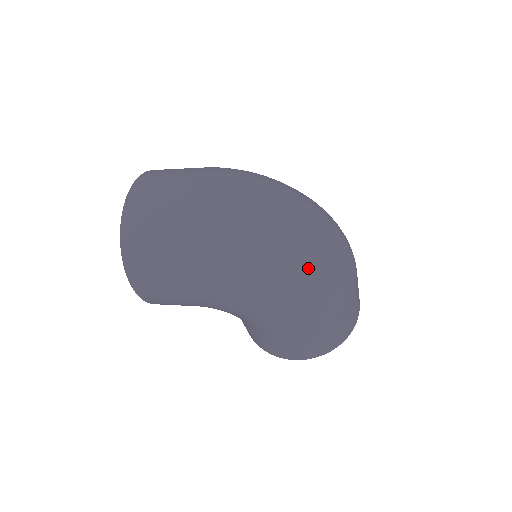
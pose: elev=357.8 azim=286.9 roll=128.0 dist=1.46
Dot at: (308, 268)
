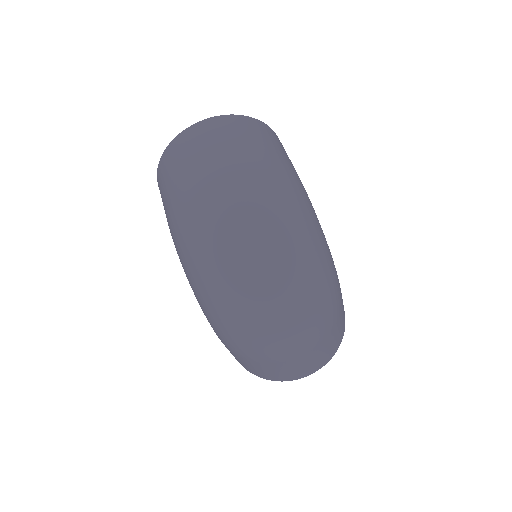
Dot at: (228, 308)
